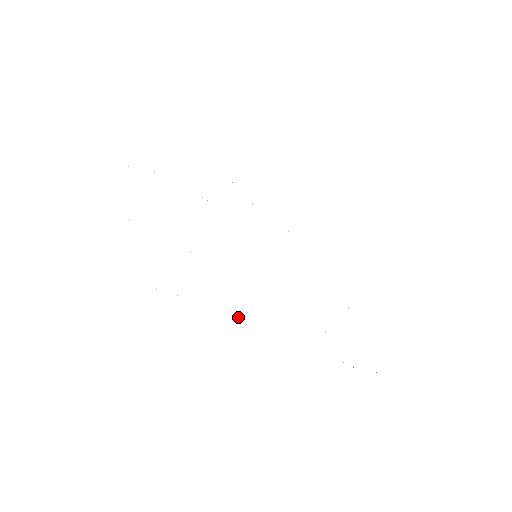
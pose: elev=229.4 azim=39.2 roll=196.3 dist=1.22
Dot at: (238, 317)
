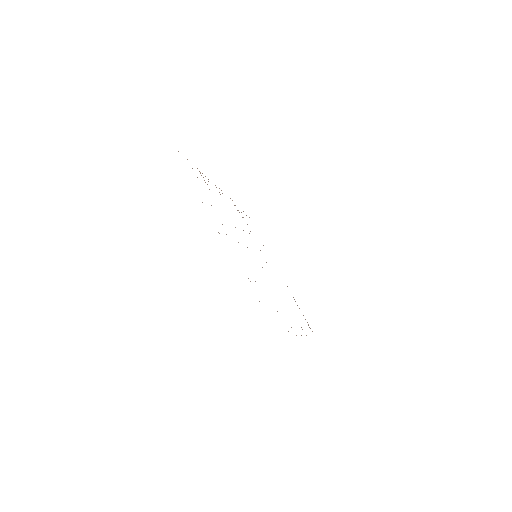
Dot at: occluded
